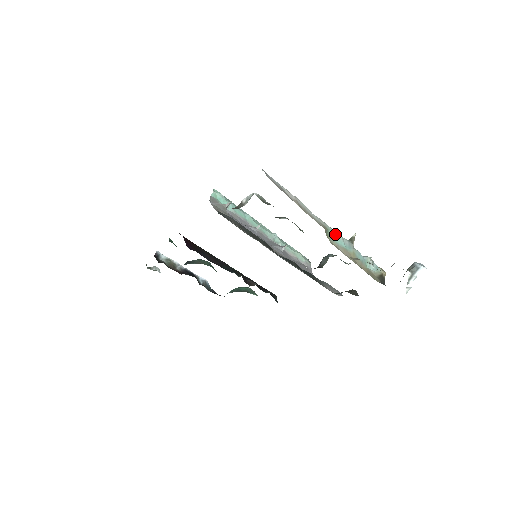
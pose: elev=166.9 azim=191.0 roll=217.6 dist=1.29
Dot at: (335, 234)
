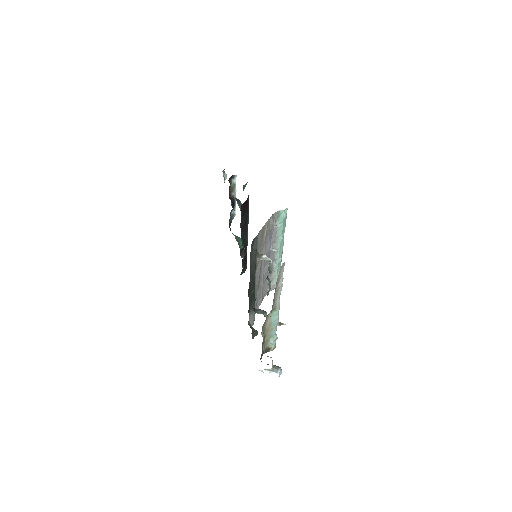
Dot at: (277, 314)
